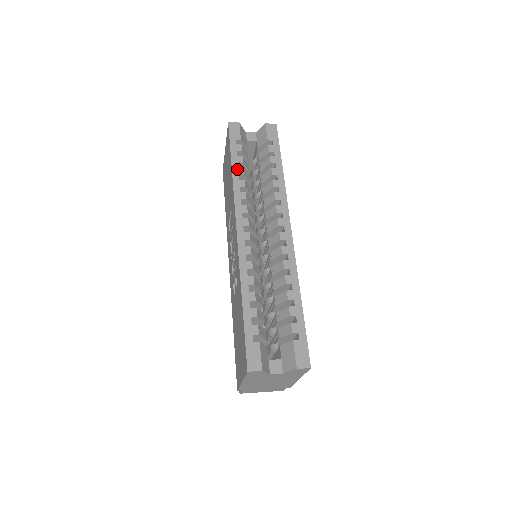
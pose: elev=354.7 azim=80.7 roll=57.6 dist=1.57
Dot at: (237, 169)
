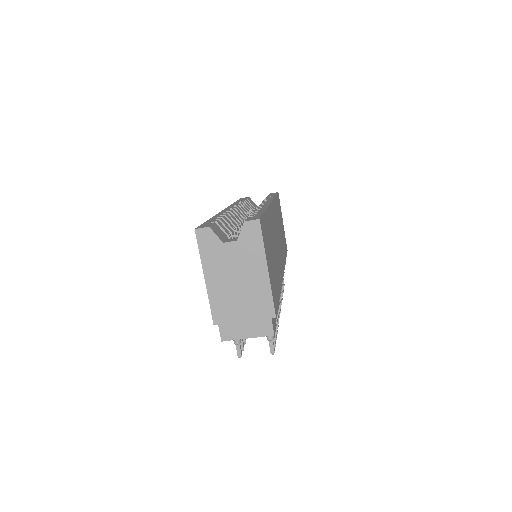
Dot at: occluded
